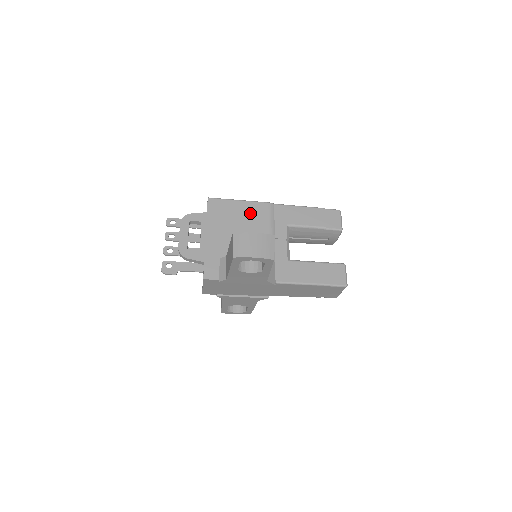
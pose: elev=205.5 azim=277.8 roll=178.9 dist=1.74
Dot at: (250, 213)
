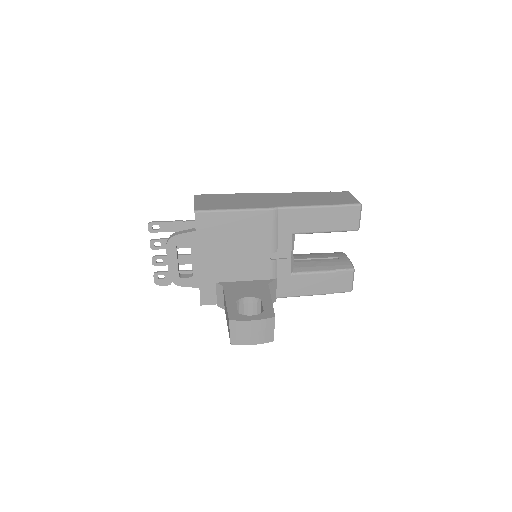
Dot at: (248, 226)
